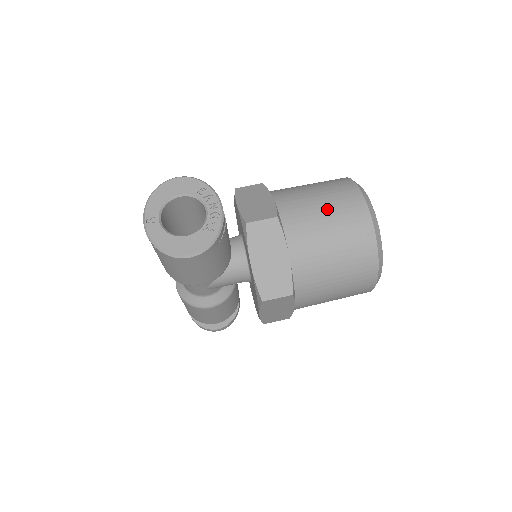
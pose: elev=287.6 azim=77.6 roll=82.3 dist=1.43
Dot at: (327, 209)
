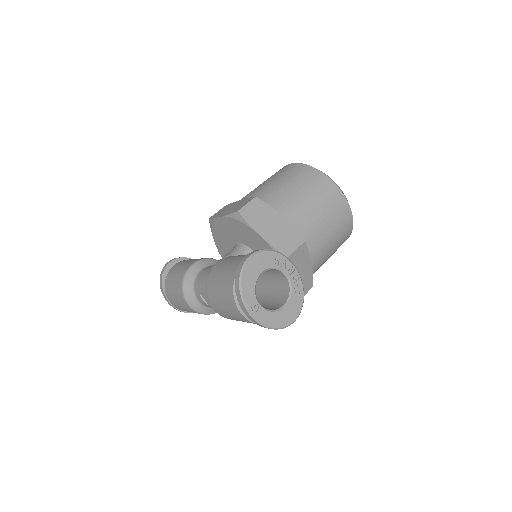
Dot at: (325, 214)
